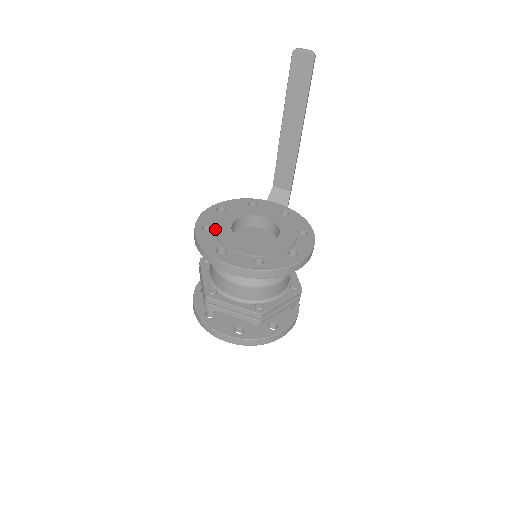
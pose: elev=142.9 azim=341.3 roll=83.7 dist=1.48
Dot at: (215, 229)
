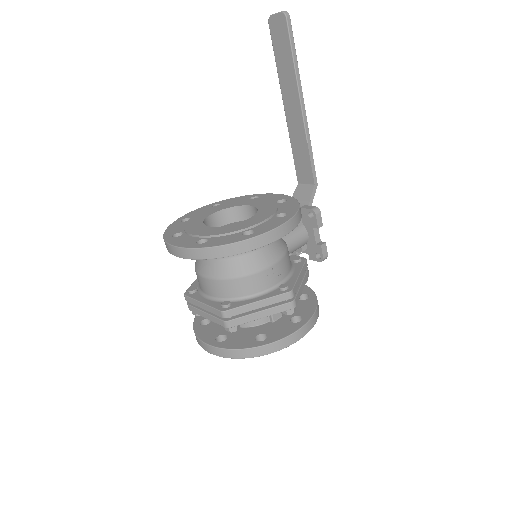
Dot at: (190, 219)
